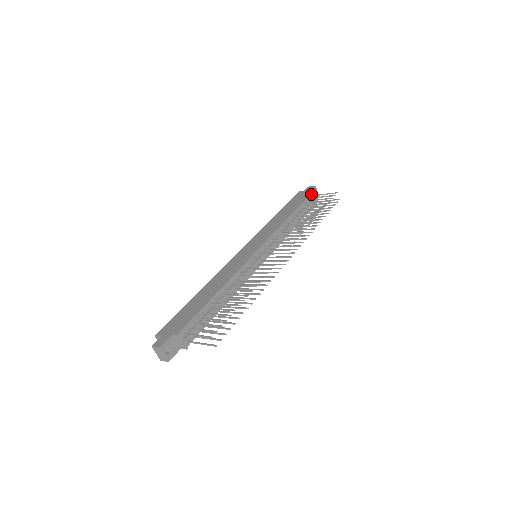
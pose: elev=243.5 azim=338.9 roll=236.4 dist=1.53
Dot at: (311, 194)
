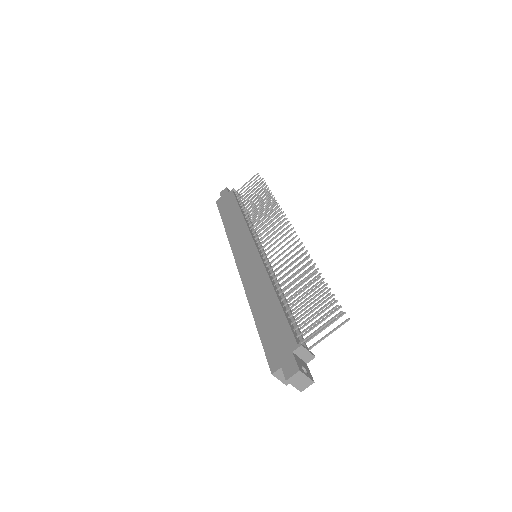
Dot at: (233, 192)
